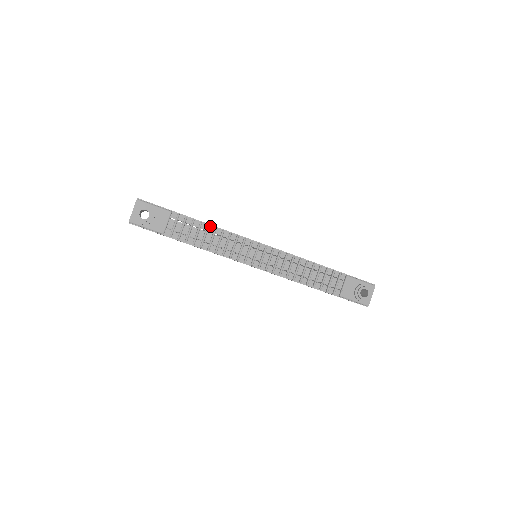
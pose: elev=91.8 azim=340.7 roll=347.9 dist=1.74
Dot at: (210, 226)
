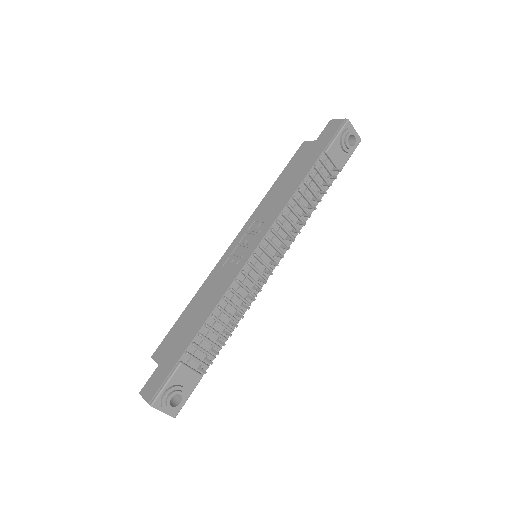
Dot at: (213, 314)
